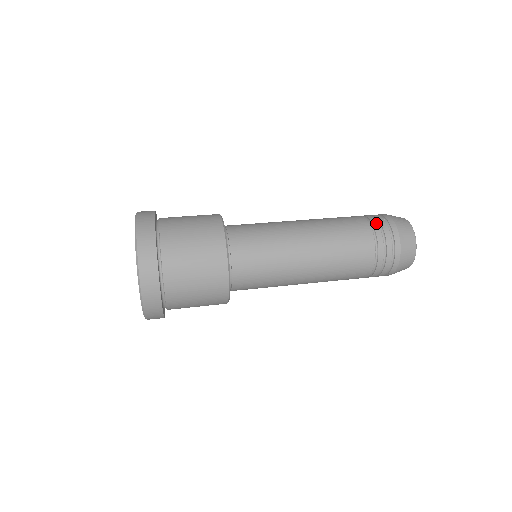
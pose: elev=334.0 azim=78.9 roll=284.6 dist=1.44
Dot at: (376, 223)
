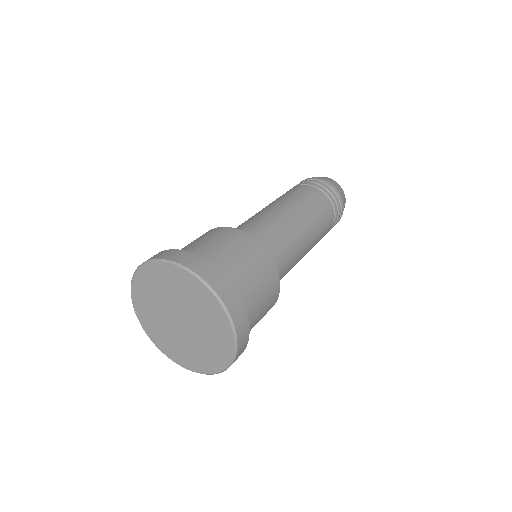
Dot at: (320, 186)
